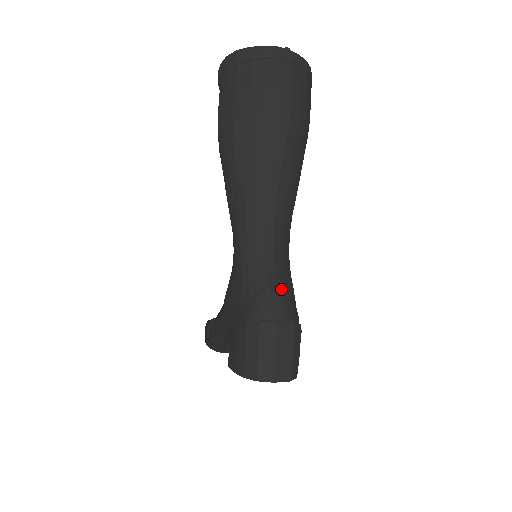
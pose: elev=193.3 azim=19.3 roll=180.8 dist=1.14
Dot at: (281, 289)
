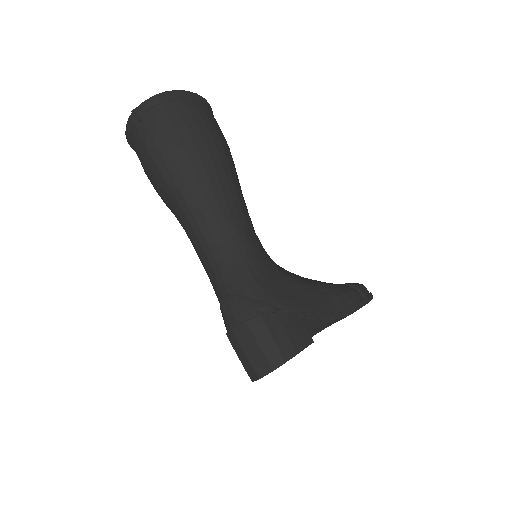
Dot at: (229, 297)
